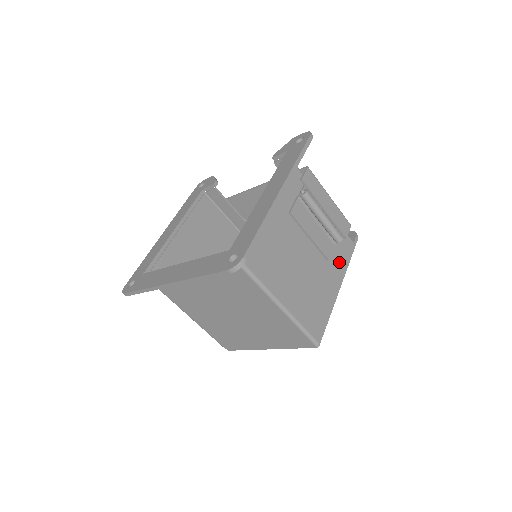
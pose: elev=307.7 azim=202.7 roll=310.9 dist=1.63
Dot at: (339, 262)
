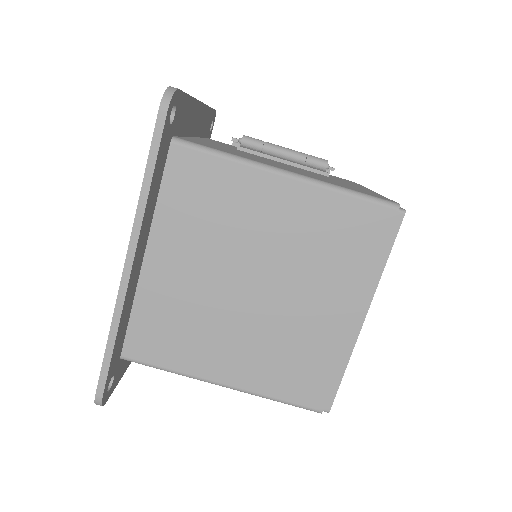
Dot at: occluded
